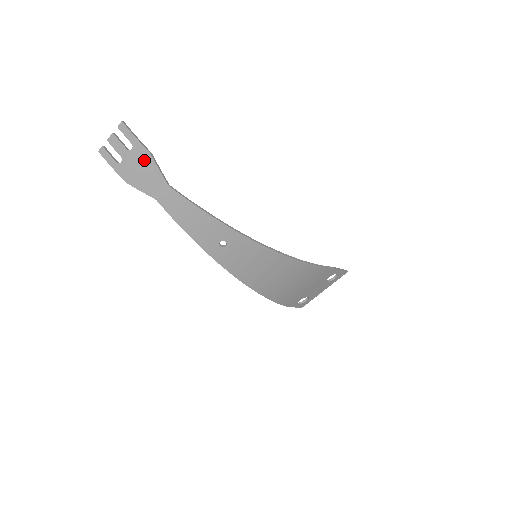
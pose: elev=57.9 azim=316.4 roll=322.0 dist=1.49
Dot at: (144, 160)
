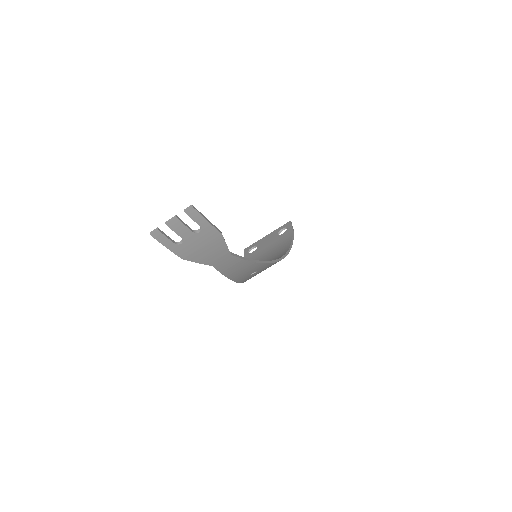
Dot at: (212, 240)
